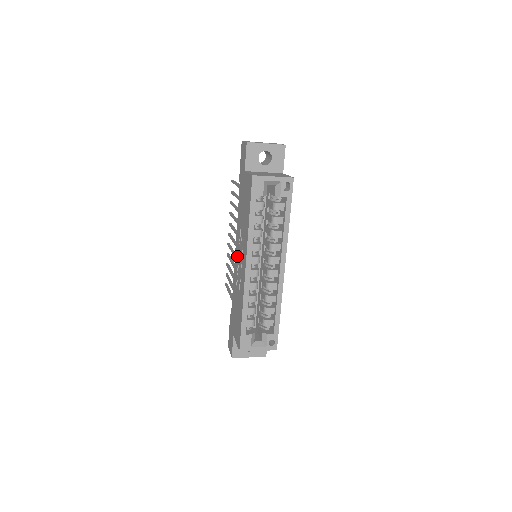
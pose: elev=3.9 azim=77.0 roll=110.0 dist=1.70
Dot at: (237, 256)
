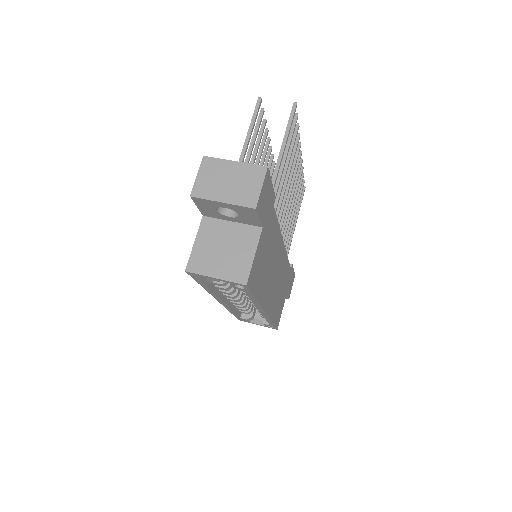
Dot at: occluded
